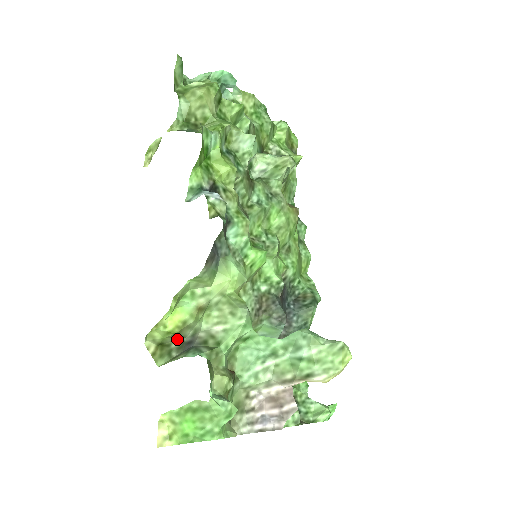
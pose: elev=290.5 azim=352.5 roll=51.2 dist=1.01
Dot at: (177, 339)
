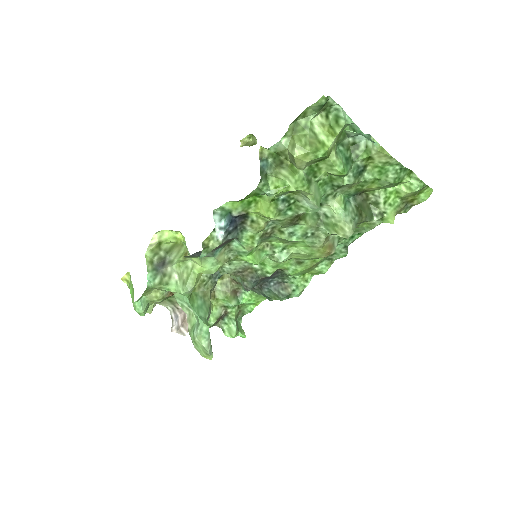
Dot at: (166, 251)
